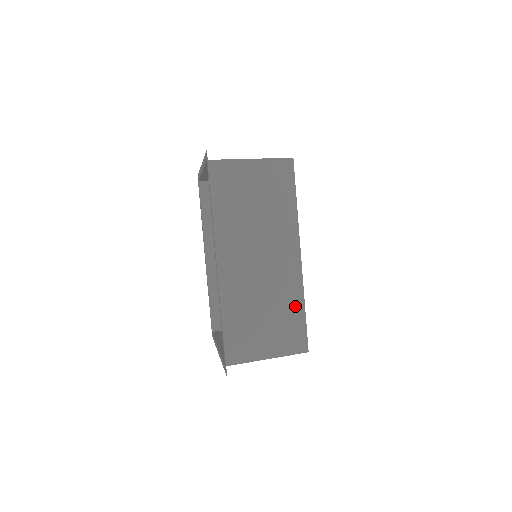
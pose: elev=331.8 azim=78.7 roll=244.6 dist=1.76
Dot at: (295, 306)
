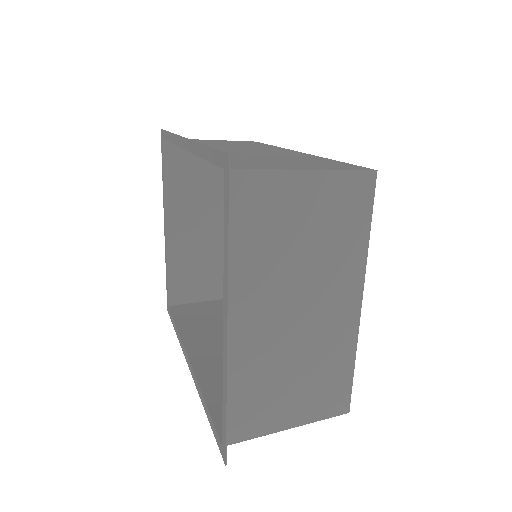
Dot at: (319, 160)
